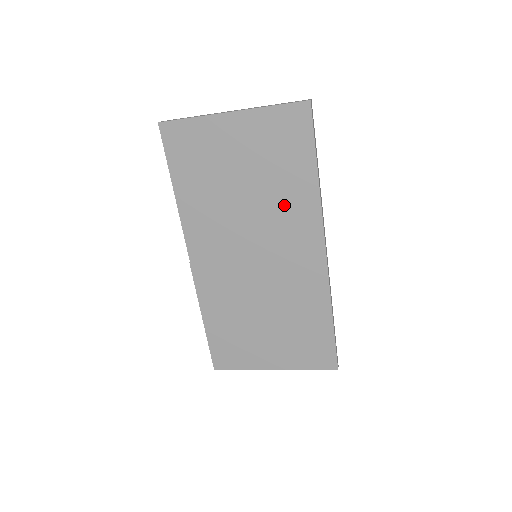
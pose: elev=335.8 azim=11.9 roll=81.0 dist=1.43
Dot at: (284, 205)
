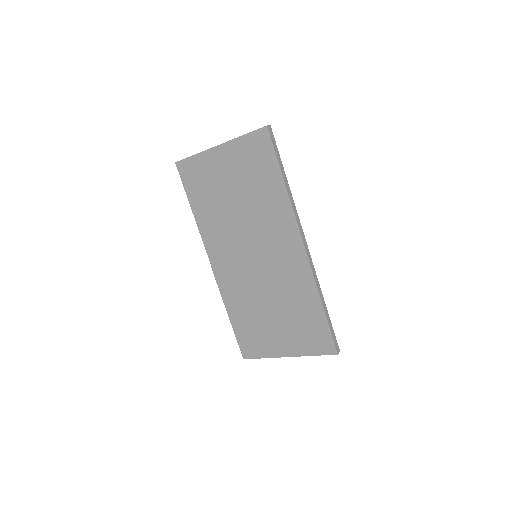
Dot at: (266, 210)
